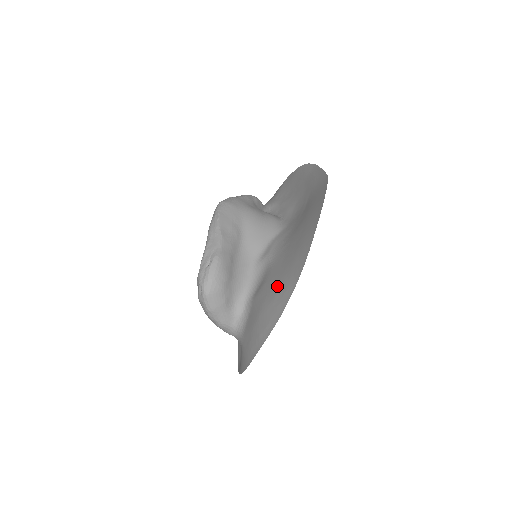
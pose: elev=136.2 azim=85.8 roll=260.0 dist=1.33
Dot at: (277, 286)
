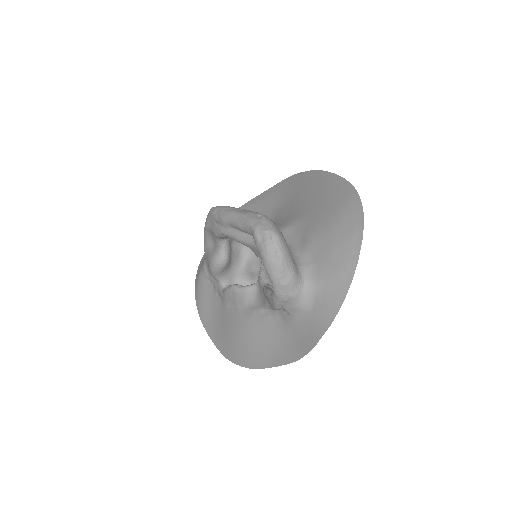
Dot at: (332, 210)
